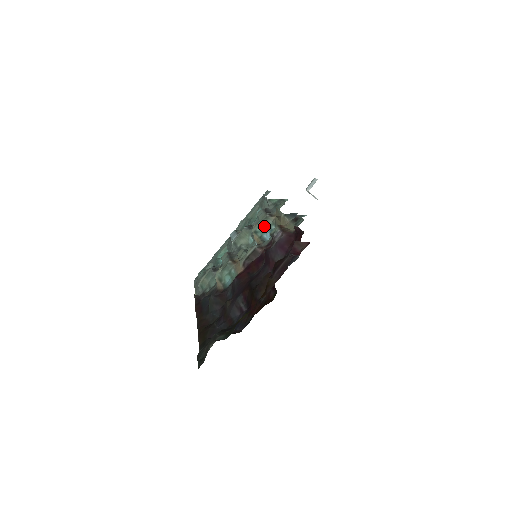
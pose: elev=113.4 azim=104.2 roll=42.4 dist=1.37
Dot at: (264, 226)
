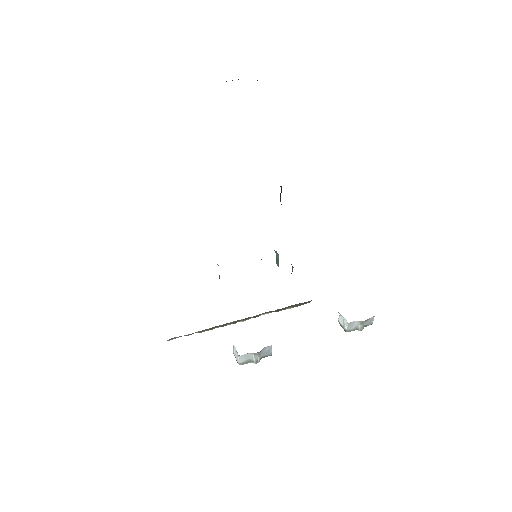
Dot at: occluded
